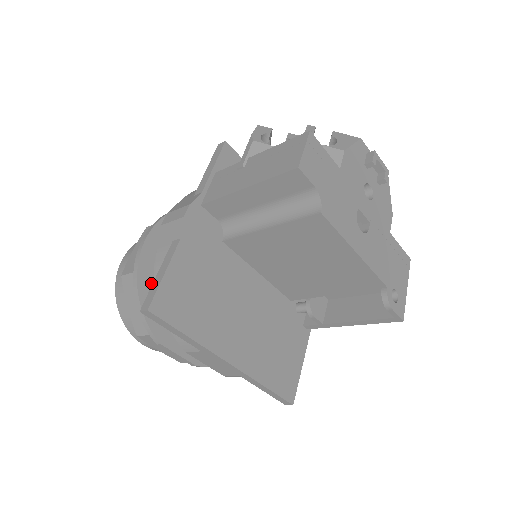
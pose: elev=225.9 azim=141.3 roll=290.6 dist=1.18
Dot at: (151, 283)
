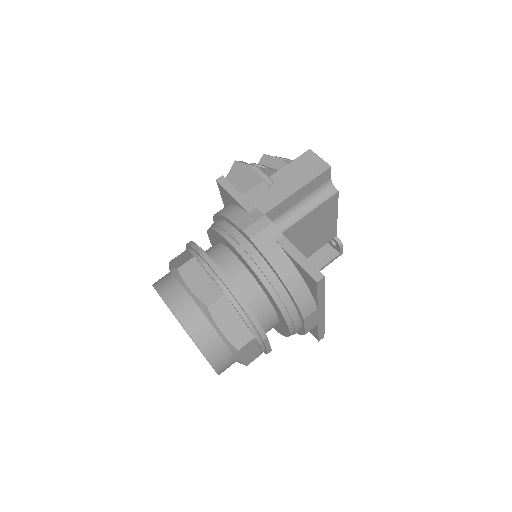
Dot at: occluded
